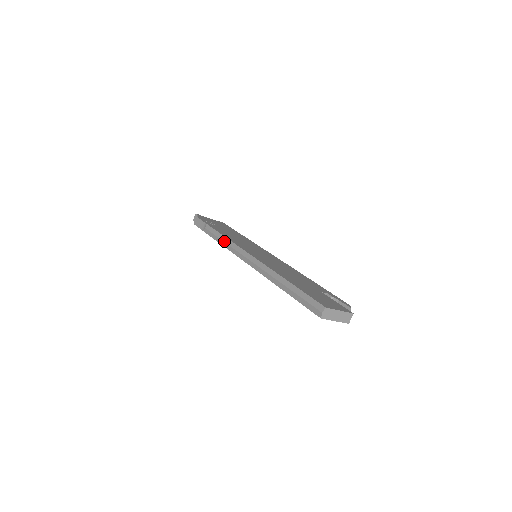
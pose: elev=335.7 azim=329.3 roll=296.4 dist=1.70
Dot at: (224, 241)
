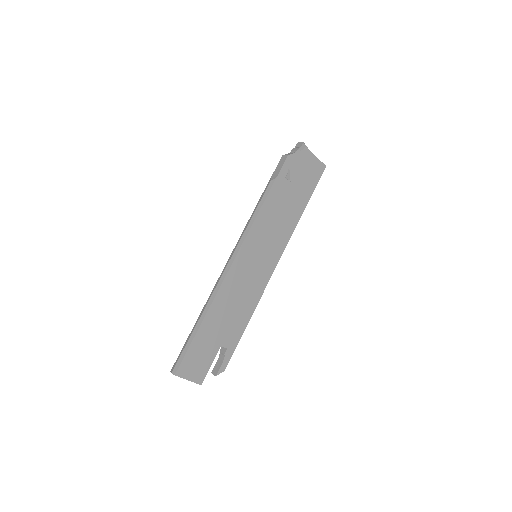
Dot at: (250, 221)
